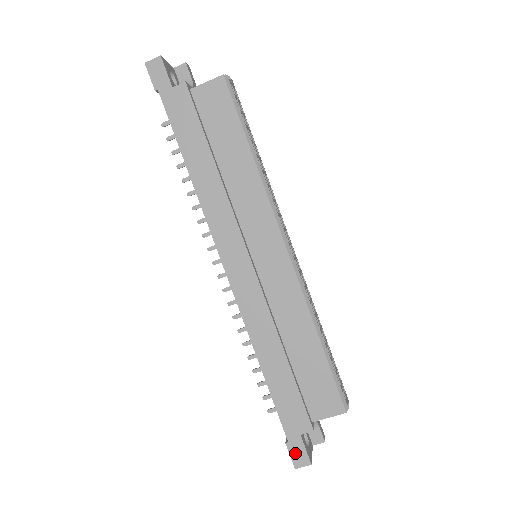
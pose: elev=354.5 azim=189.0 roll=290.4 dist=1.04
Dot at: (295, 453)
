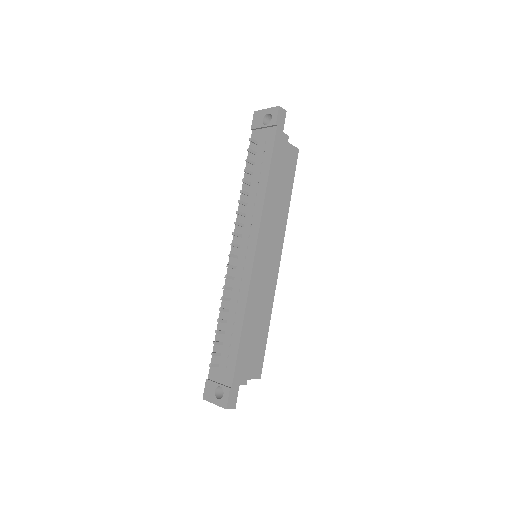
Dot at: (232, 397)
